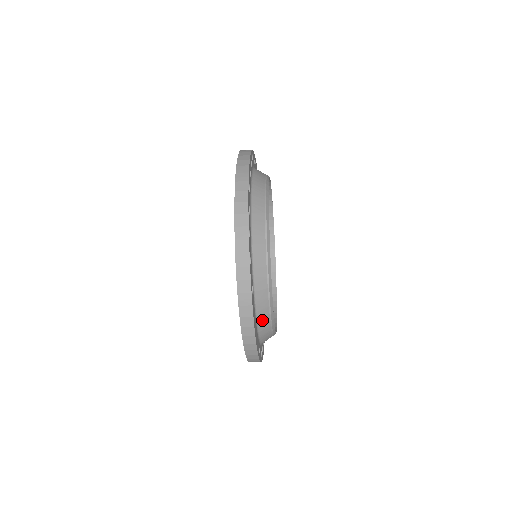
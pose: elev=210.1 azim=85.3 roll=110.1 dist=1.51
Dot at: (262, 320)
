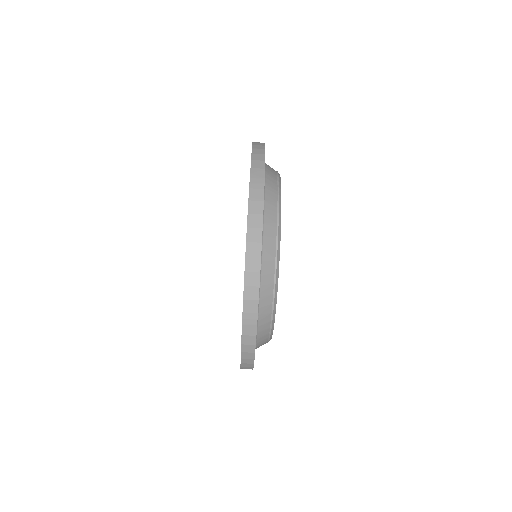
Dot at: (262, 333)
